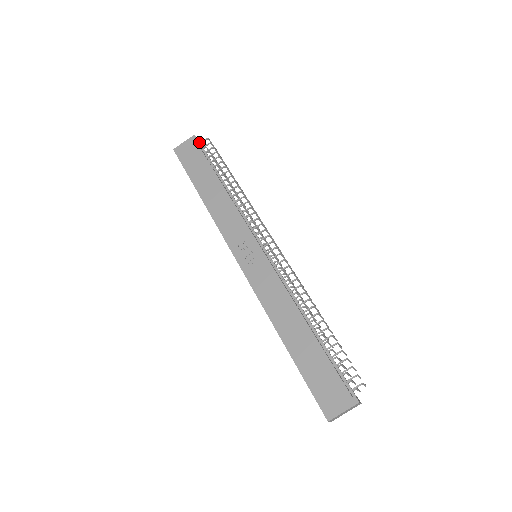
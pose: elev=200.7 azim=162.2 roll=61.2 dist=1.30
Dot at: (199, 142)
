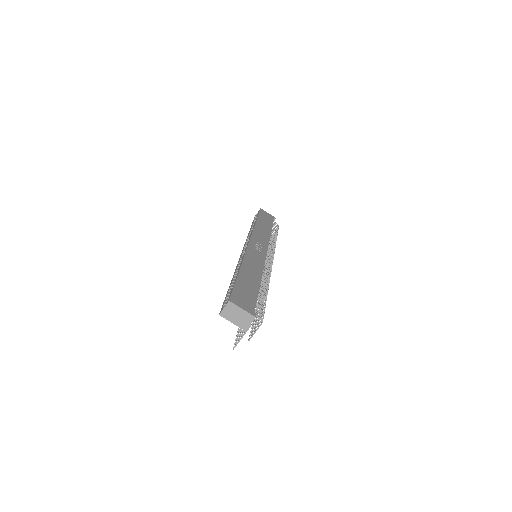
Dot at: occluded
